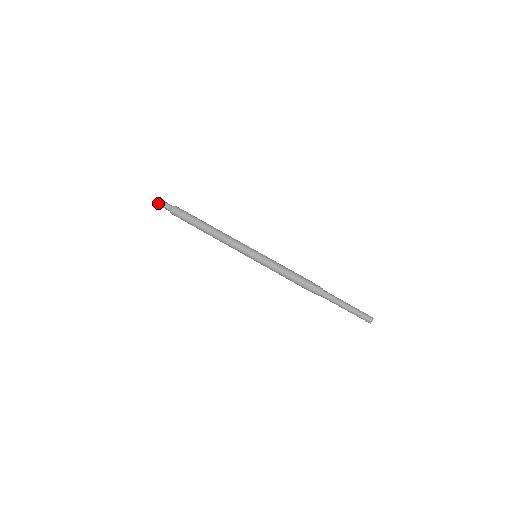
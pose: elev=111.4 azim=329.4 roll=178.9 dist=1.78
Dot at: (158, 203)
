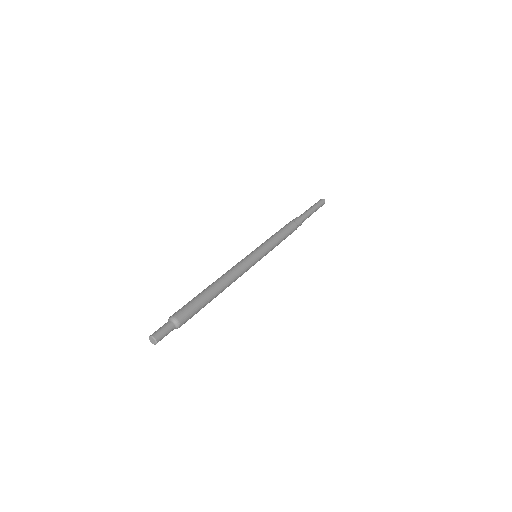
Dot at: occluded
